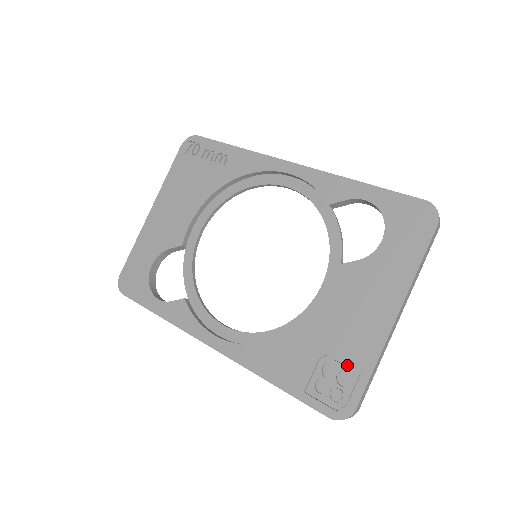
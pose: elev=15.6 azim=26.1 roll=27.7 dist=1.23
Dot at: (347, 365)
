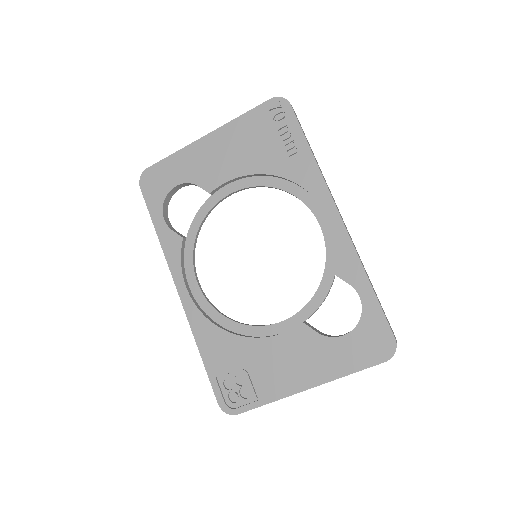
Dot at: (254, 386)
